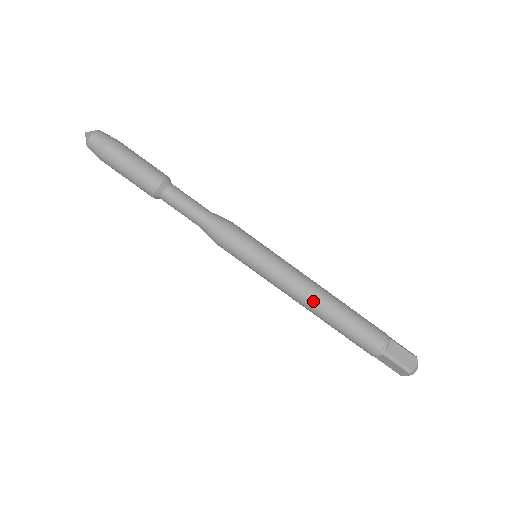
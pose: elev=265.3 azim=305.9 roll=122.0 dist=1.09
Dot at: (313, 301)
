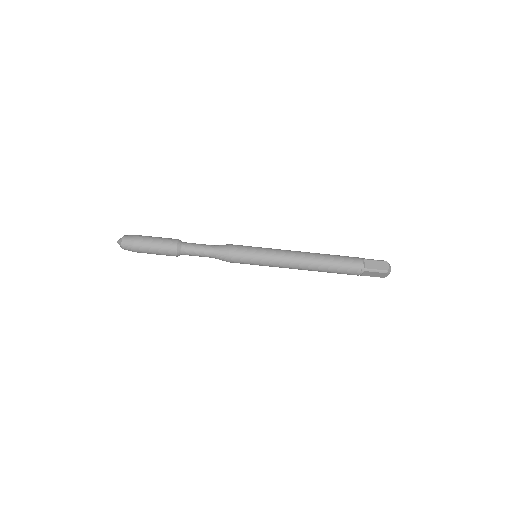
Dot at: (304, 263)
